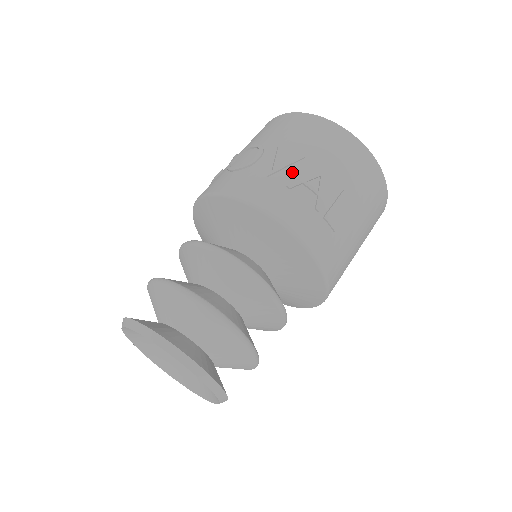
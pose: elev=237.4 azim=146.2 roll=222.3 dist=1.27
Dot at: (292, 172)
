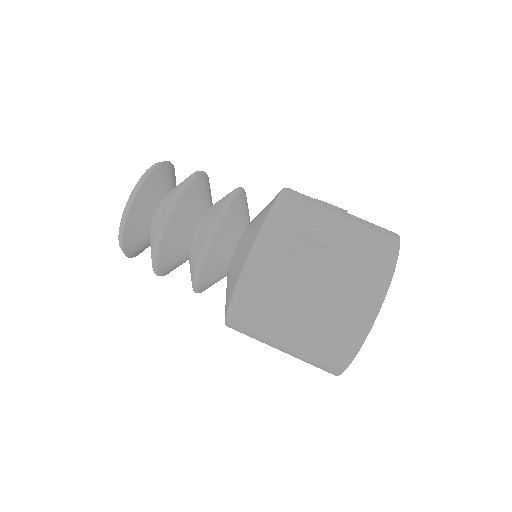
Dot at: (328, 211)
